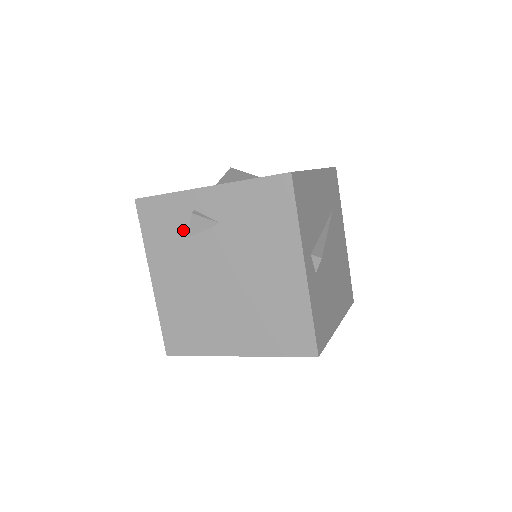
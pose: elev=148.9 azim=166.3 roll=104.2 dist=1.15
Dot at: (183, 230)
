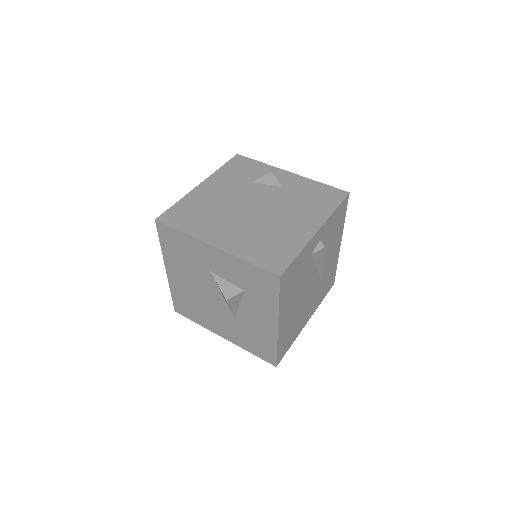
Dot at: (253, 178)
